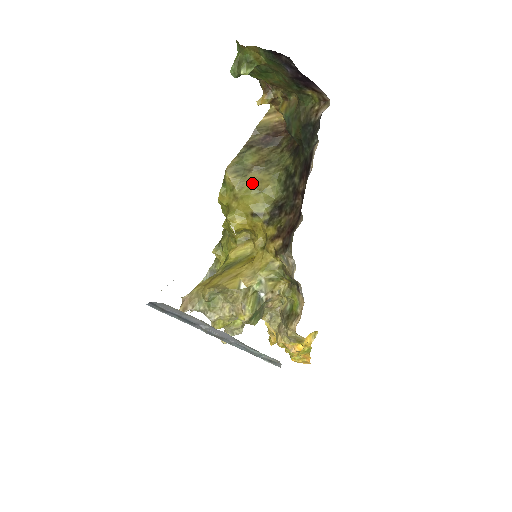
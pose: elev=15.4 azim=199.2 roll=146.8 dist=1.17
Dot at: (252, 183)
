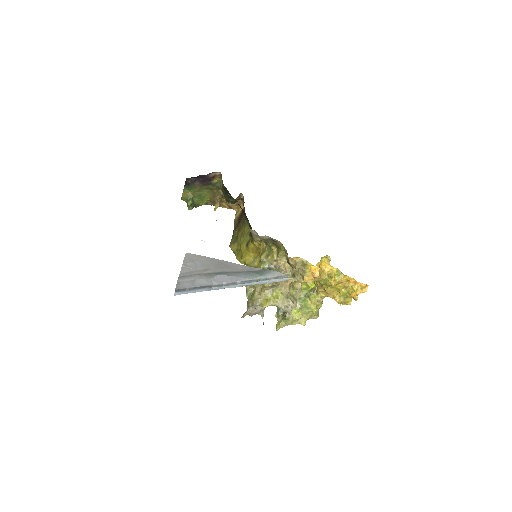
Dot at: (240, 237)
